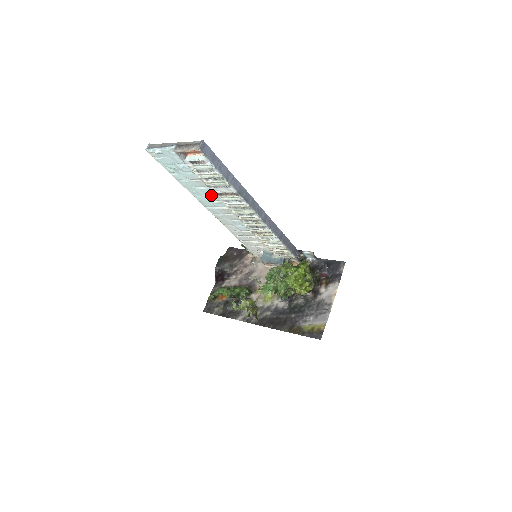
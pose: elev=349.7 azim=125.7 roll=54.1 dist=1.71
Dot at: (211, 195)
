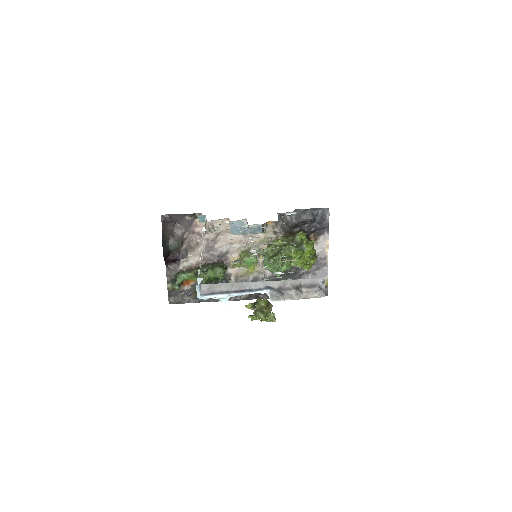
Dot at: occluded
